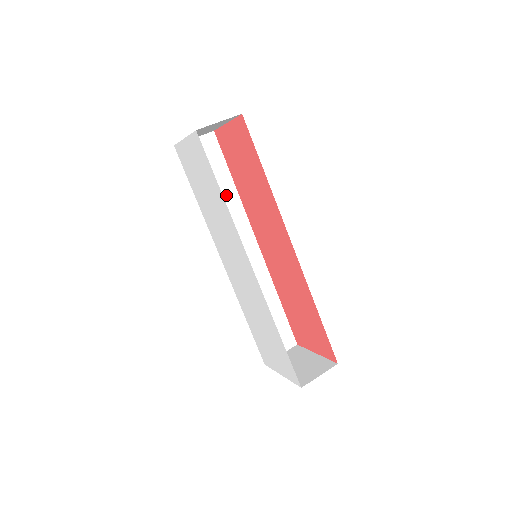
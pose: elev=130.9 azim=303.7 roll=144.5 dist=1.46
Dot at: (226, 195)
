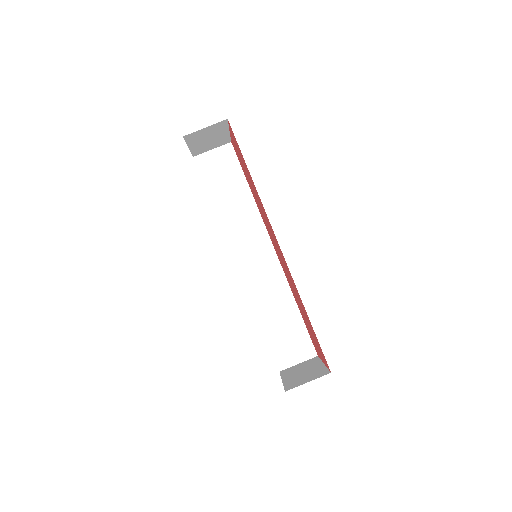
Dot at: (242, 200)
